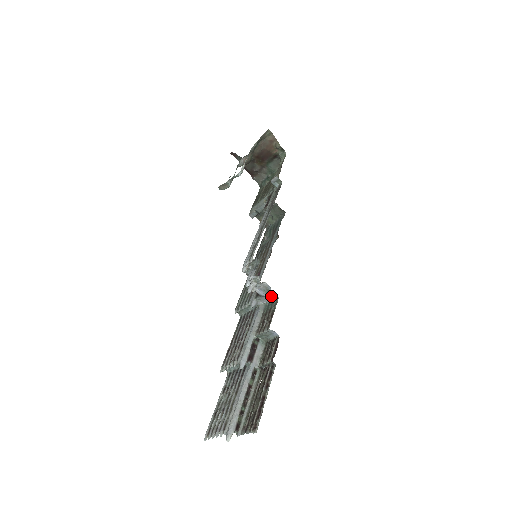
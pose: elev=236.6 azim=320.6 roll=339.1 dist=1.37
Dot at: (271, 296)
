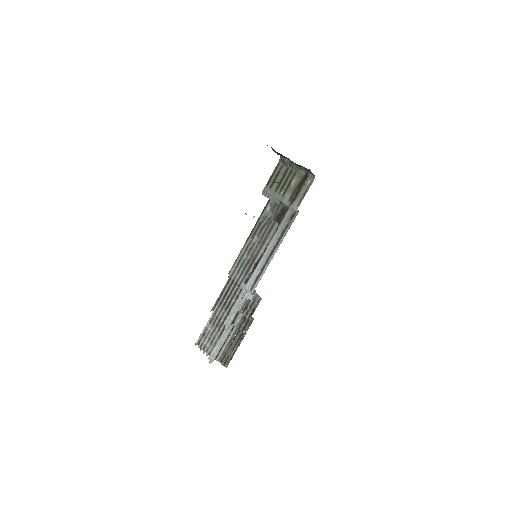
Dot at: (257, 294)
